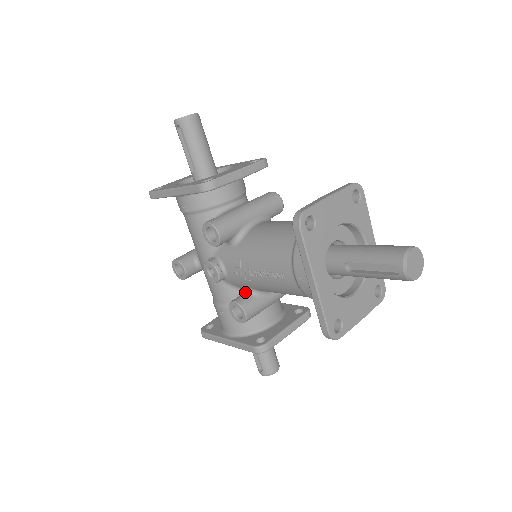
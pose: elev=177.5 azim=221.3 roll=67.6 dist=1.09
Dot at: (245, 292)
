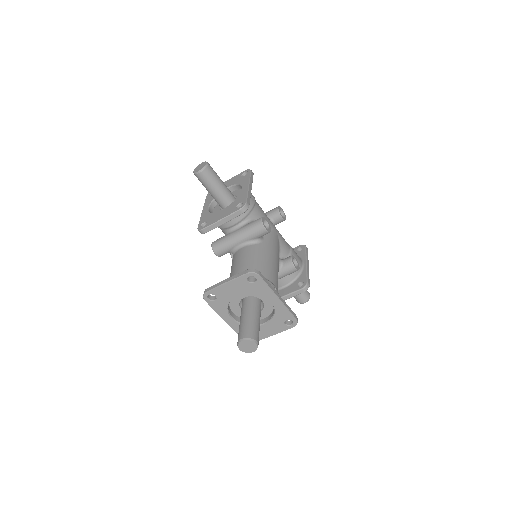
Dot at: occluded
